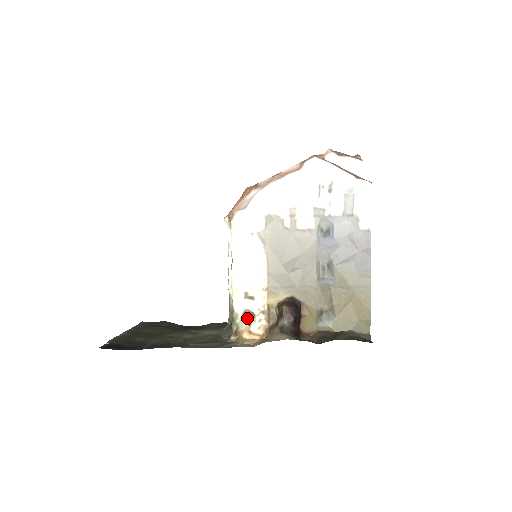
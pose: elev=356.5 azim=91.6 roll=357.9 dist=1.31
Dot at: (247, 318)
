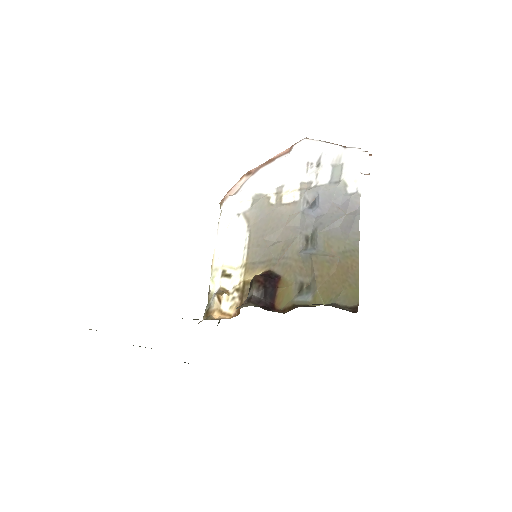
Dot at: (218, 294)
